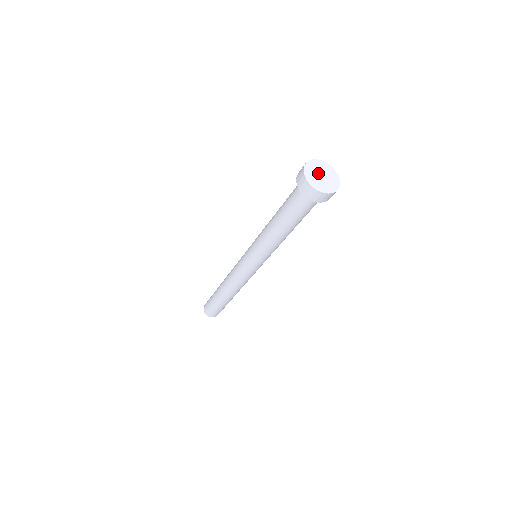
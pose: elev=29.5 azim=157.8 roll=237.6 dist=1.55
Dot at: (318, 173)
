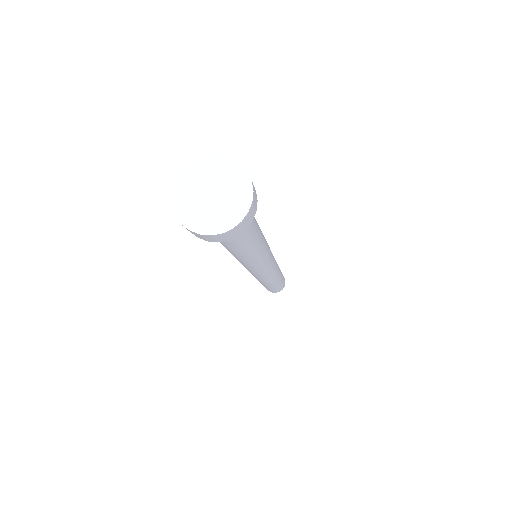
Dot at: (203, 188)
